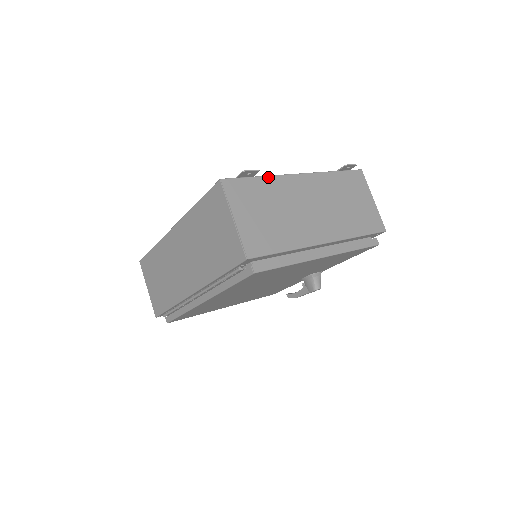
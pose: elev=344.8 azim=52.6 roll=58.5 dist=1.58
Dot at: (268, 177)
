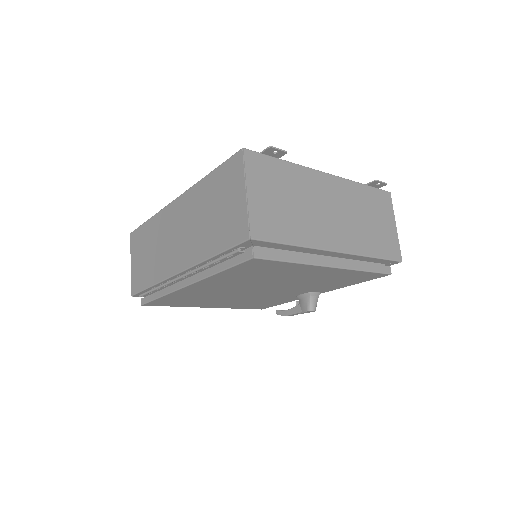
Dot at: (294, 164)
